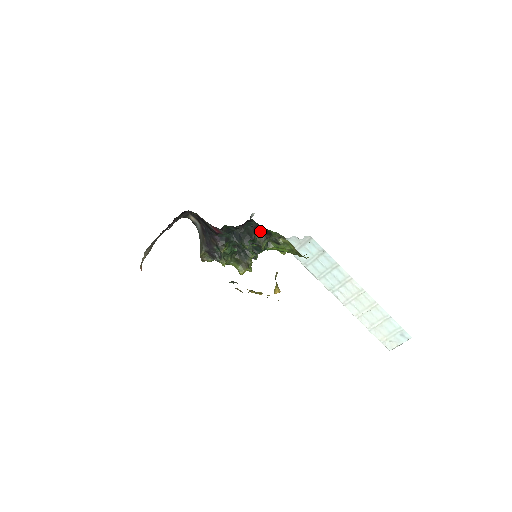
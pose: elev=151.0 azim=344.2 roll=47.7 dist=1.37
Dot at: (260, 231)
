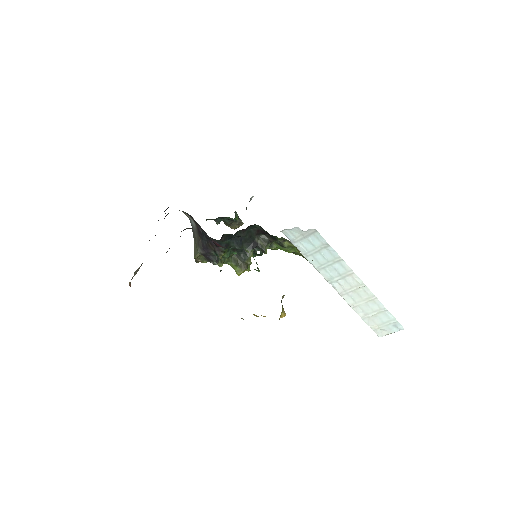
Dot at: (264, 234)
